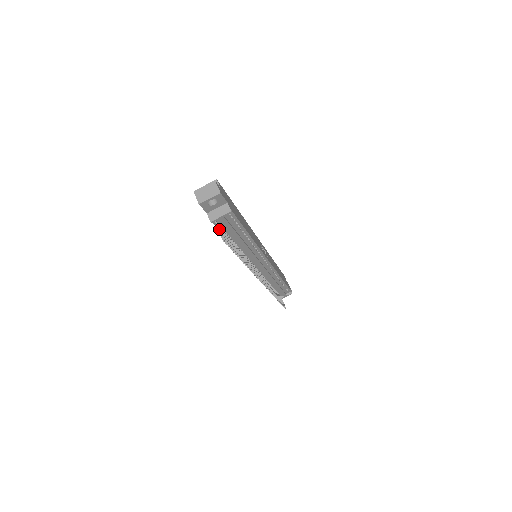
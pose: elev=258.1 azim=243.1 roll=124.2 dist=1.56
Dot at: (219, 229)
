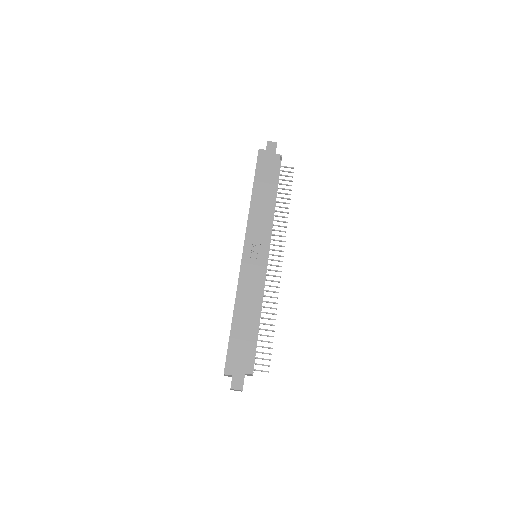
Dot at: occluded
